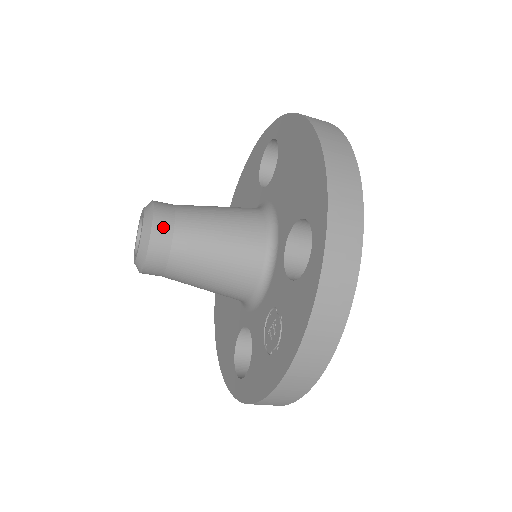
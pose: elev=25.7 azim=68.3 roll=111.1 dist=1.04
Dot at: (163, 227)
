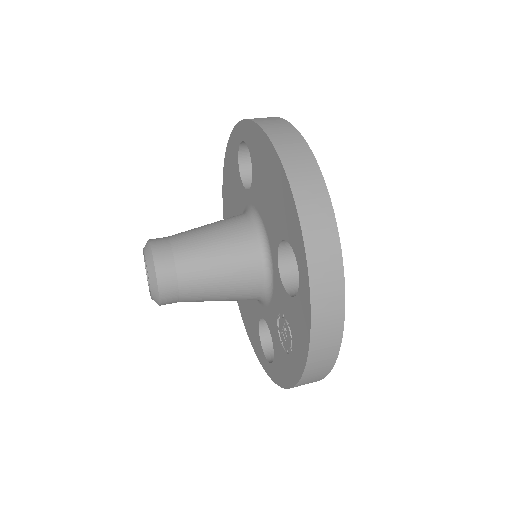
Dot at: (165, 269)
